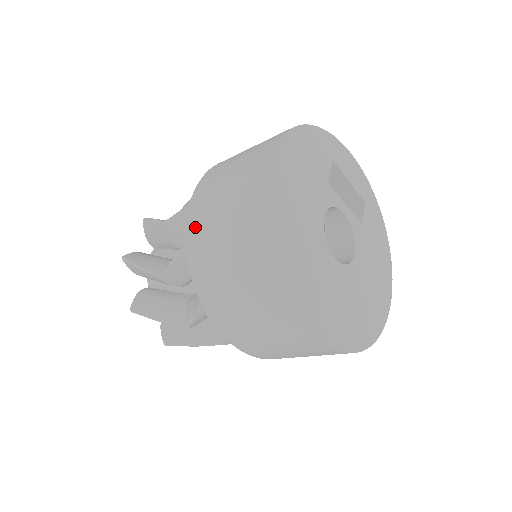
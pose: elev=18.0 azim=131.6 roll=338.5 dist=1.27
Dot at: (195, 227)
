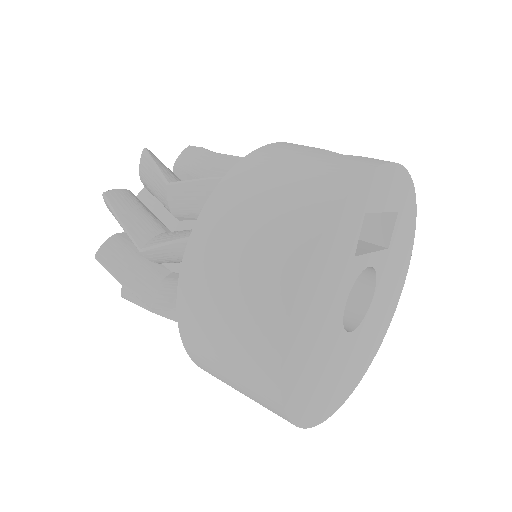
Dot at: (191, 338)
